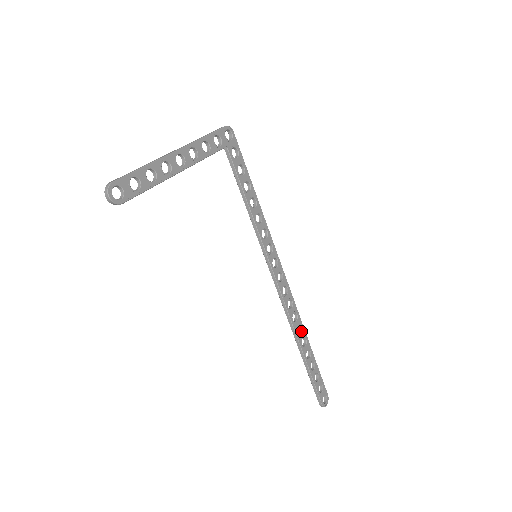
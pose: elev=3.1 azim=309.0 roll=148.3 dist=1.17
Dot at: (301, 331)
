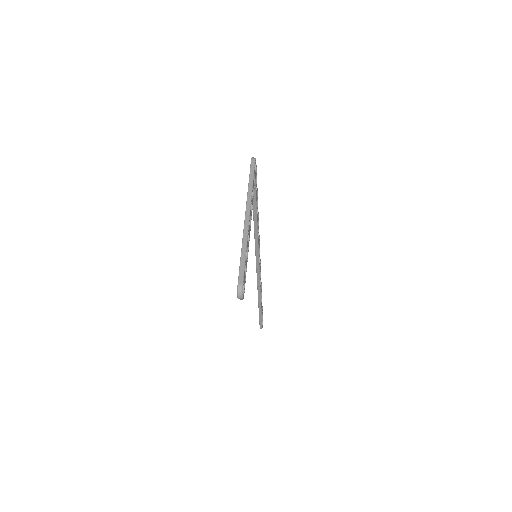
Dot at: occluded
